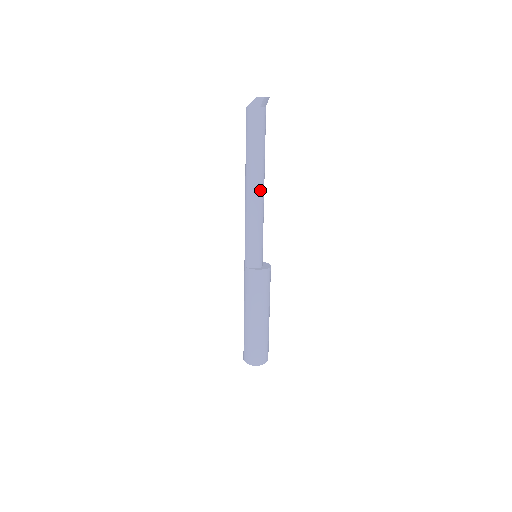
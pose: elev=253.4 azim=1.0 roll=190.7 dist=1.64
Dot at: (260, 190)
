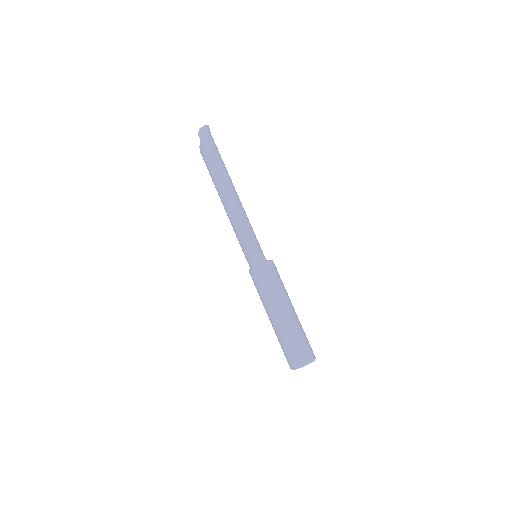
Dot at: (237, 194)
